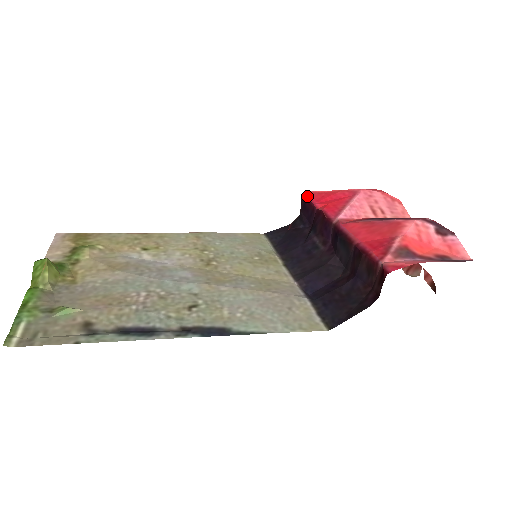
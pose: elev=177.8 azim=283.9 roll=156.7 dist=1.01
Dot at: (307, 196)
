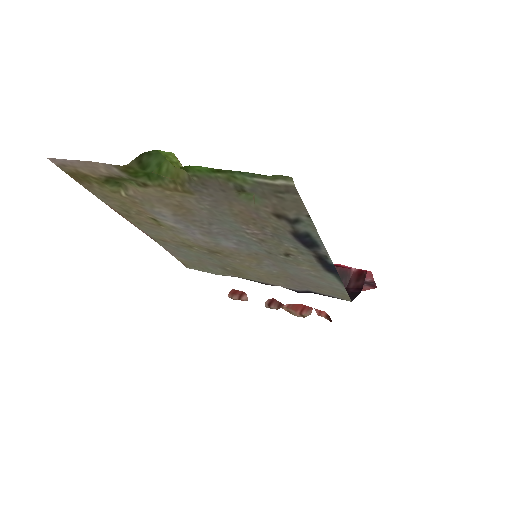
Dot at: occluded
